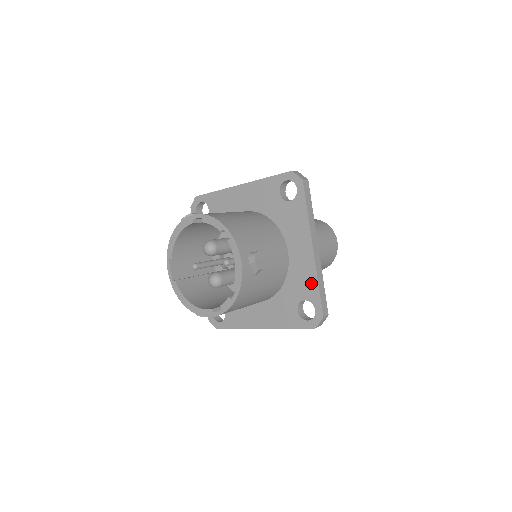
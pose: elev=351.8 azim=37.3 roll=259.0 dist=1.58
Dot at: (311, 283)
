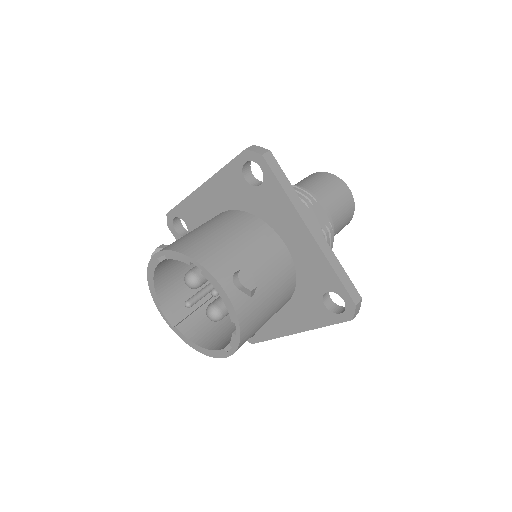
Dot at: (325, 271)
